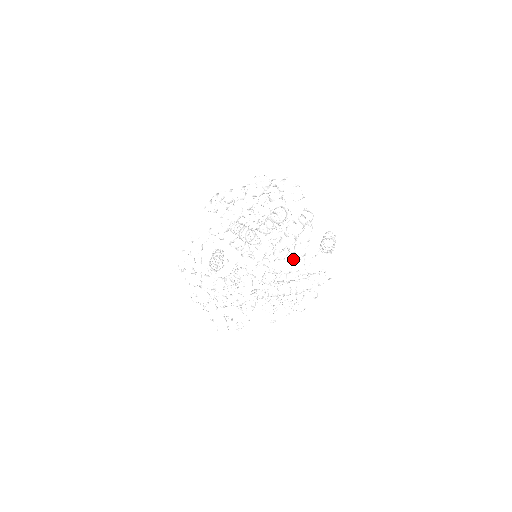
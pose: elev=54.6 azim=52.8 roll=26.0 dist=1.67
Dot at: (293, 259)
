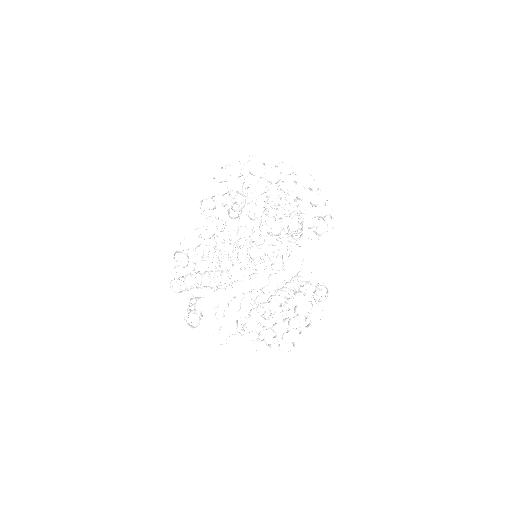
Dot at: occluded
